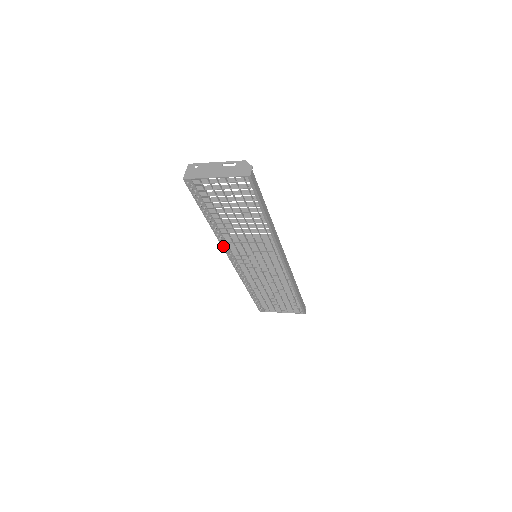
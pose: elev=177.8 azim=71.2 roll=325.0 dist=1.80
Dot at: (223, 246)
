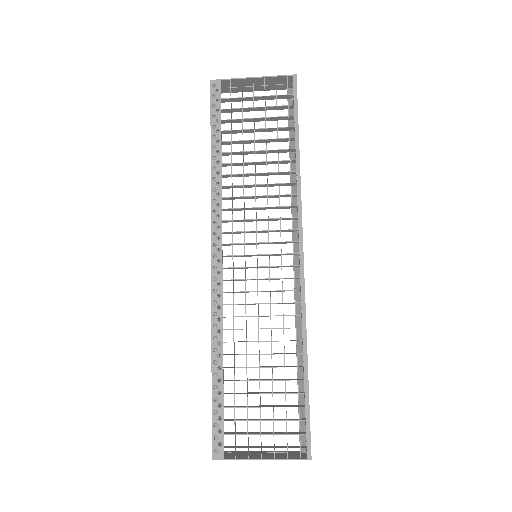
Dot at: (213, 219)
